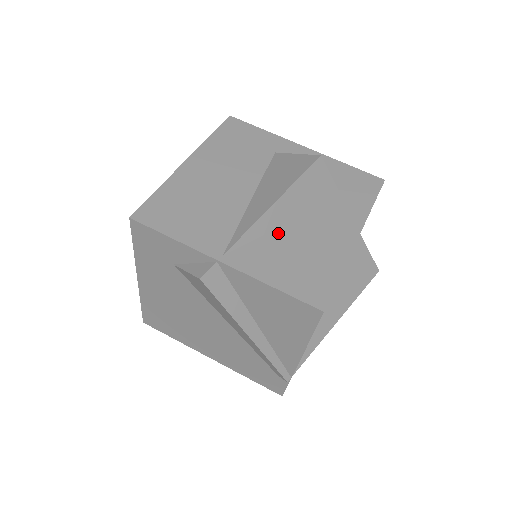
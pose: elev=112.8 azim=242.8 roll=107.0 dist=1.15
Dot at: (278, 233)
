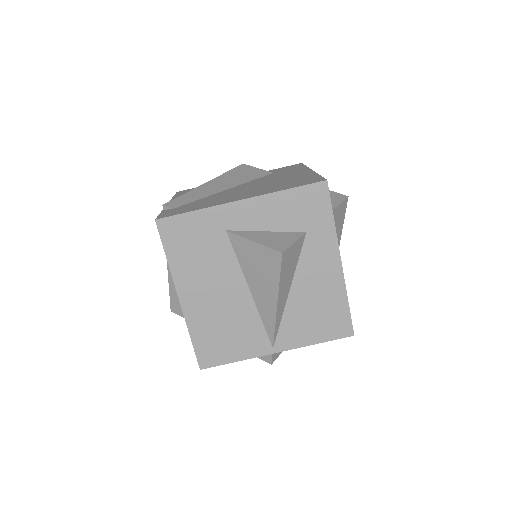
Dot at: (290, 305)
